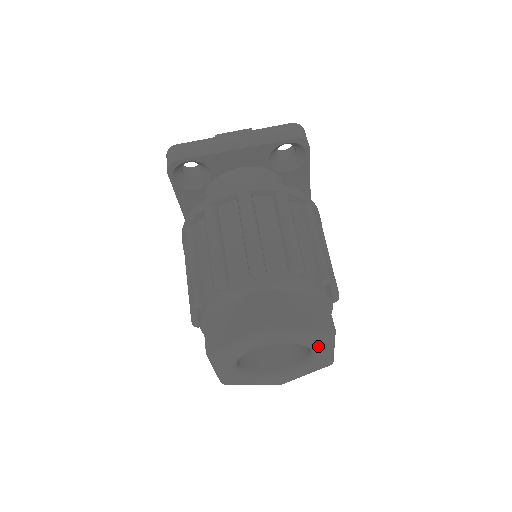
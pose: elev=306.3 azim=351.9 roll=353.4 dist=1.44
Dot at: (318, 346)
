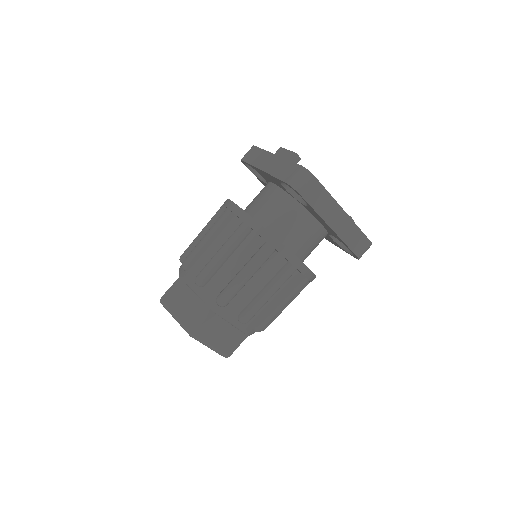
Dot at: occluded
